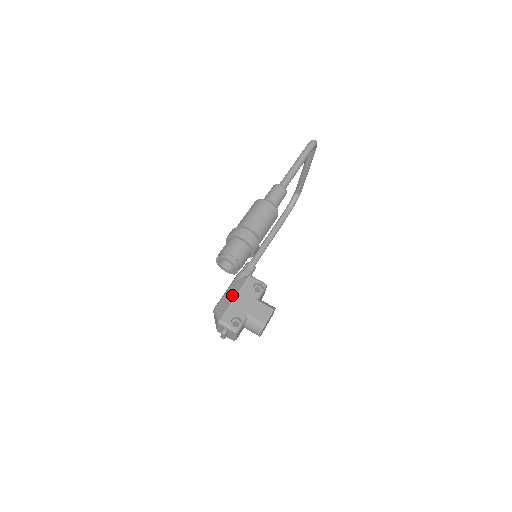
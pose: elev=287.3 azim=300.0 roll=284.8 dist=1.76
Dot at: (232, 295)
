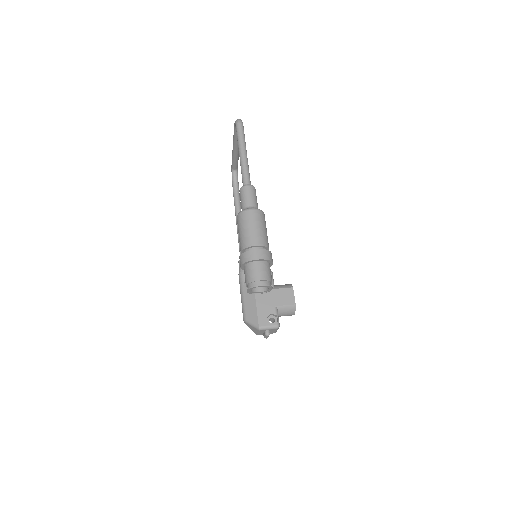
Dot at: (251, 299)
